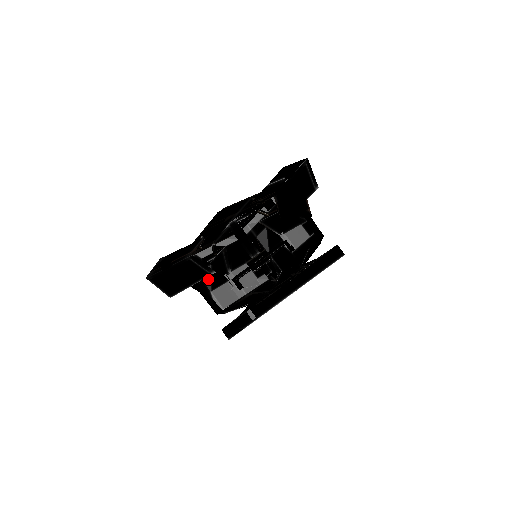
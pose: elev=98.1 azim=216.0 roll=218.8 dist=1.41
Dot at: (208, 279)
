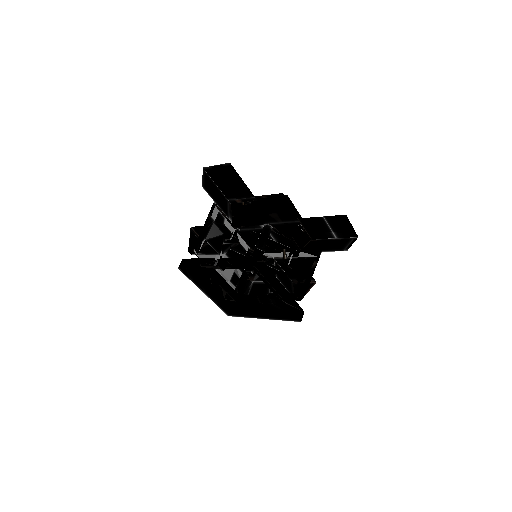
Dot at: (213, 234)
